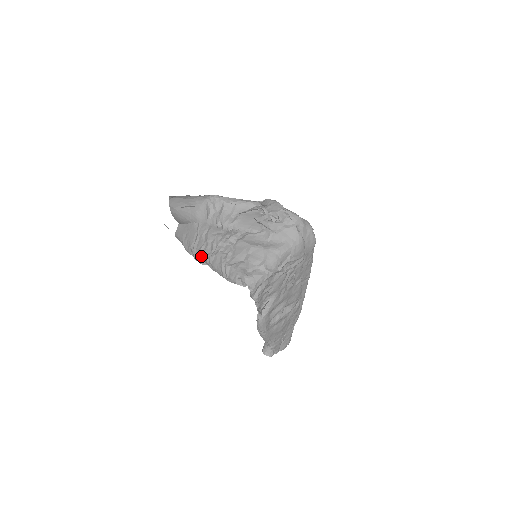
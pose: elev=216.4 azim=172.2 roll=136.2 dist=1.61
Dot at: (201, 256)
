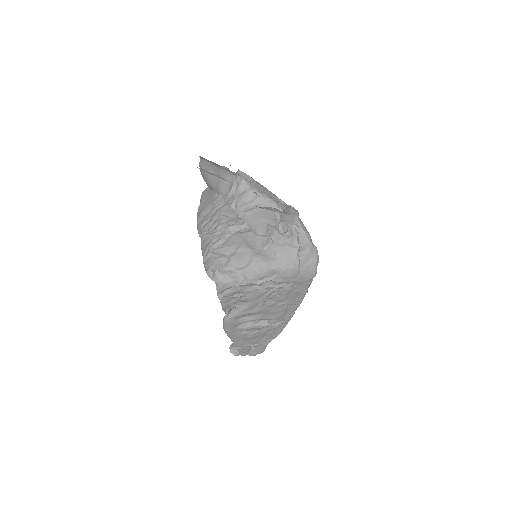
Dot at: occluded
